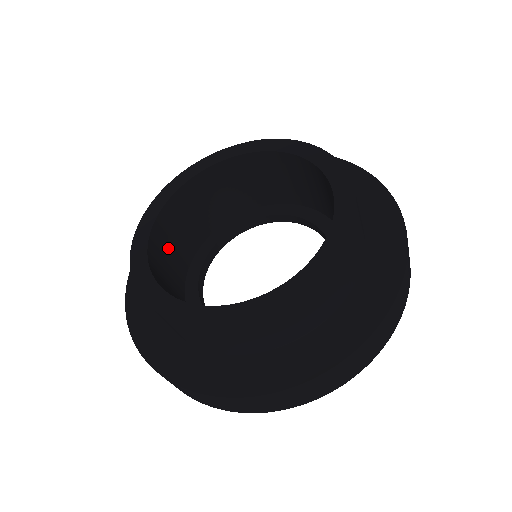
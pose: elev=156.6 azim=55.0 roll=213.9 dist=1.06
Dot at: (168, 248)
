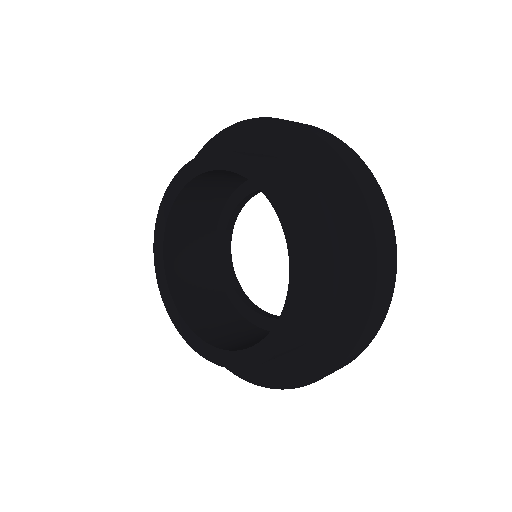
Dot at: (192, 216)
